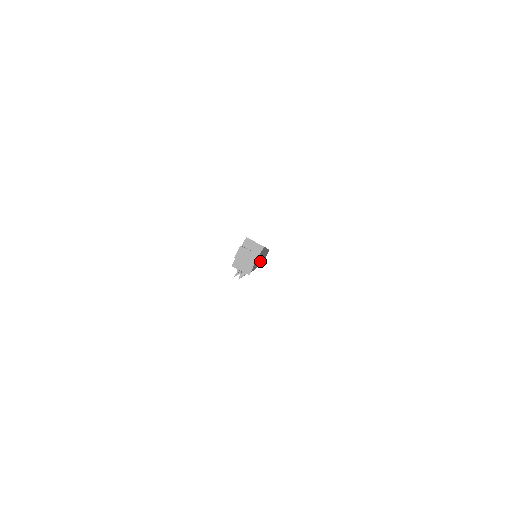
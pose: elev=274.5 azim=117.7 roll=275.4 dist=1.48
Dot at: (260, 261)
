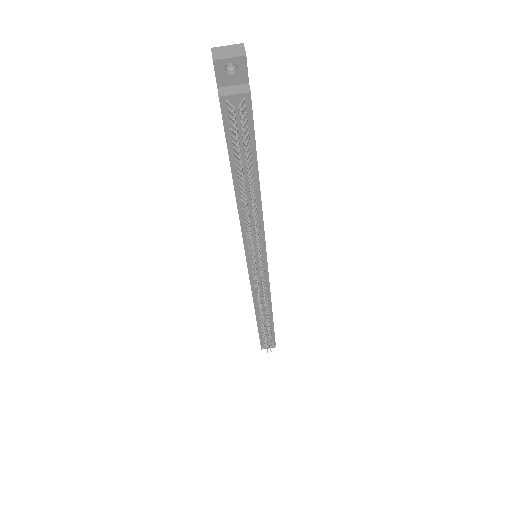
Dot at: occluded
